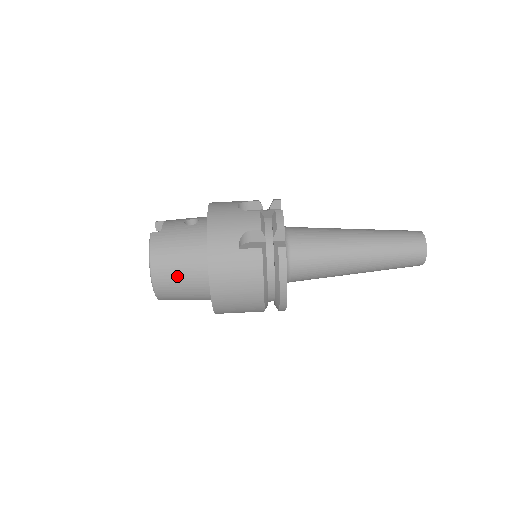
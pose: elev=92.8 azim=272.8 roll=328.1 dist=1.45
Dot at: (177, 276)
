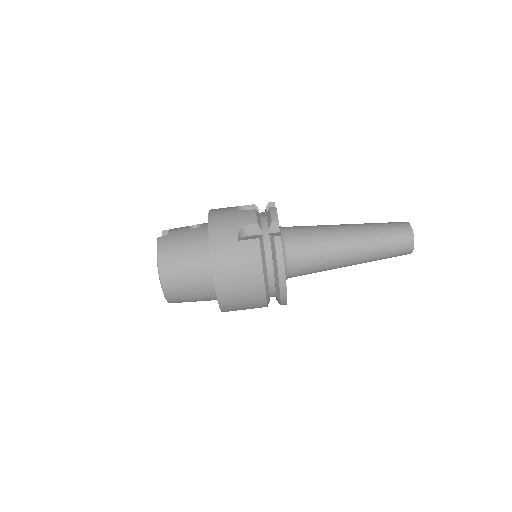
Dot at: (183, 273)
